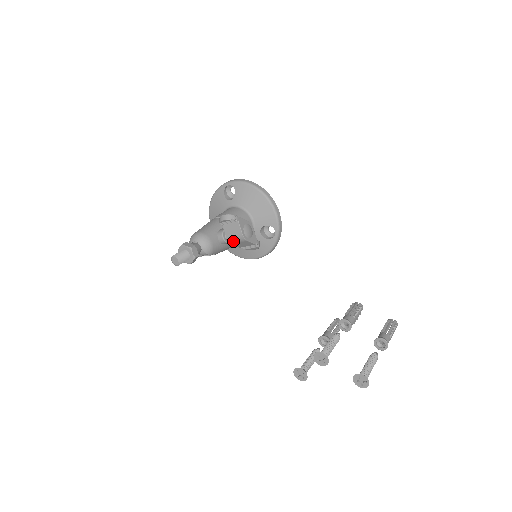
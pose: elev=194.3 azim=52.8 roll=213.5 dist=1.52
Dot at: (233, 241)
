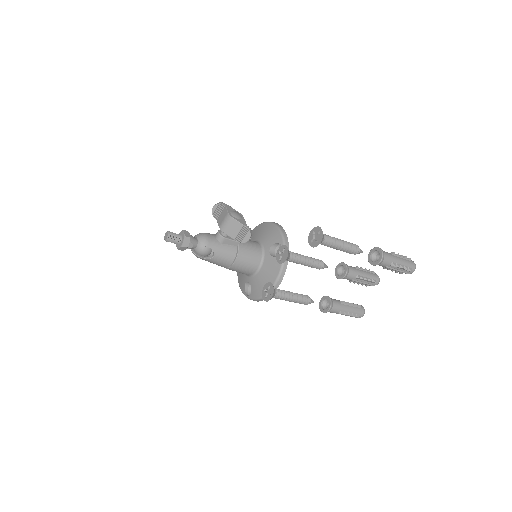
Dot at: (223, 226)
